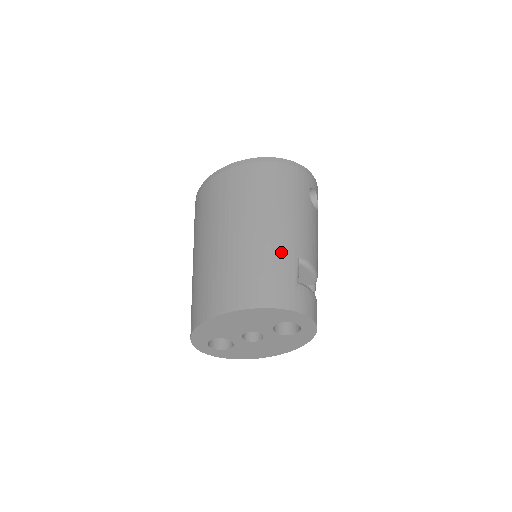
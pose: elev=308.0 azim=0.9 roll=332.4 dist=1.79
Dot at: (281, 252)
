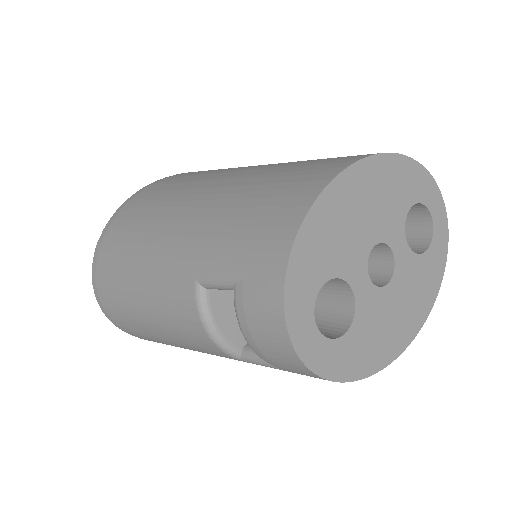
Dot at: occluded
